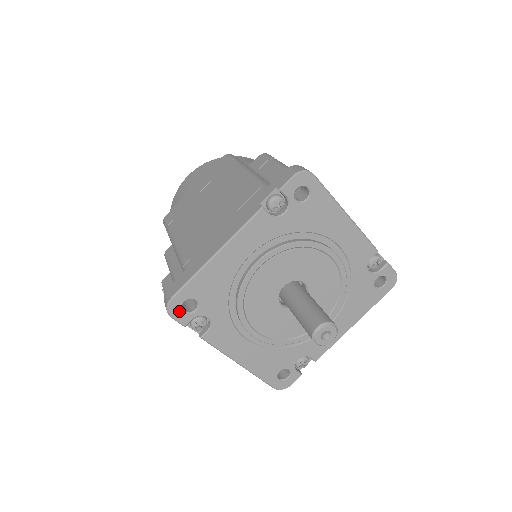
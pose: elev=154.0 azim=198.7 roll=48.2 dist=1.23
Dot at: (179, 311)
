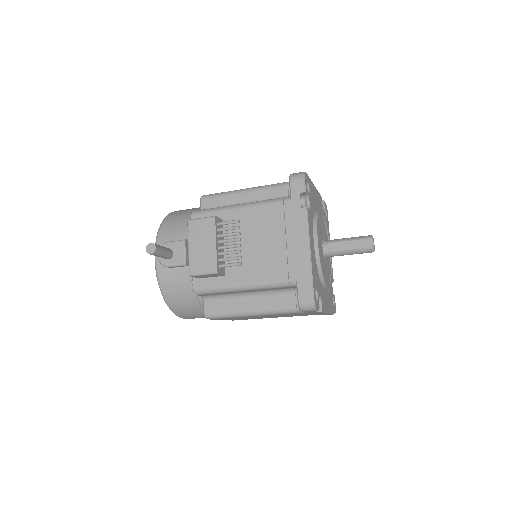
Dot at: (306, 181)
